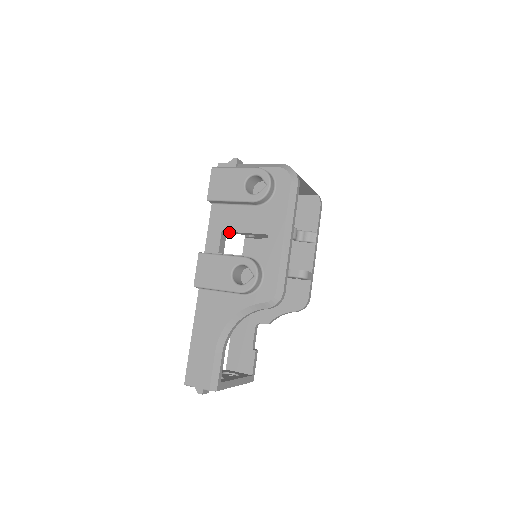
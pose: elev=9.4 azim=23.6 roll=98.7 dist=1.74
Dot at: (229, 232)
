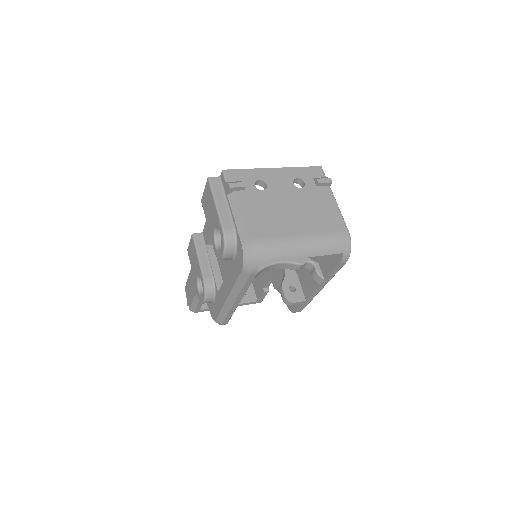
Dot at: occluded
